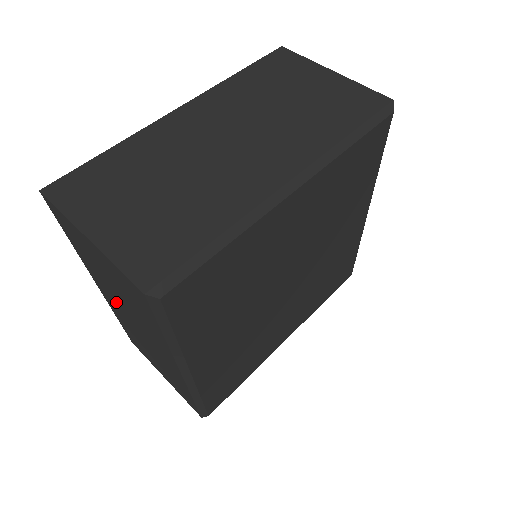
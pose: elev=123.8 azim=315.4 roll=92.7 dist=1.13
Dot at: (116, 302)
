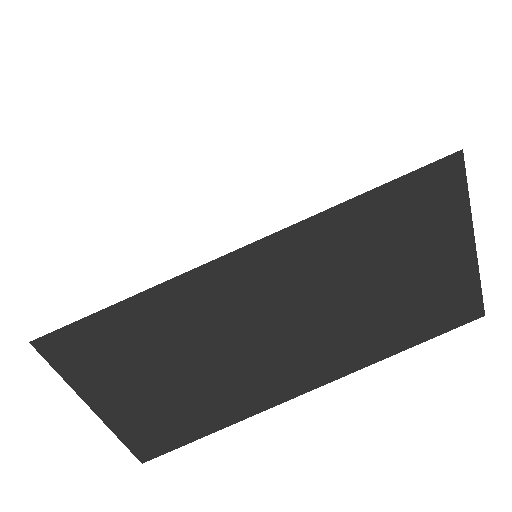
Dot at: occluded
